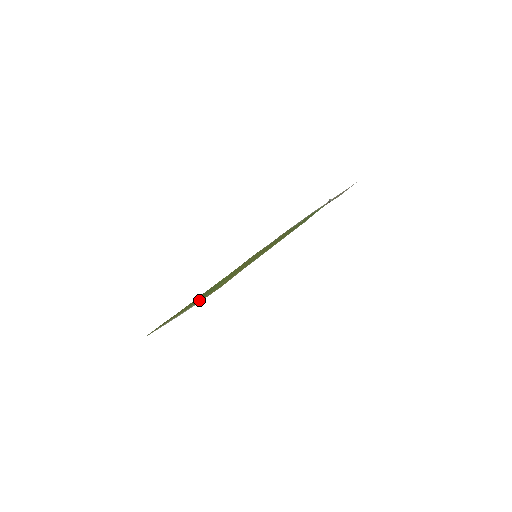
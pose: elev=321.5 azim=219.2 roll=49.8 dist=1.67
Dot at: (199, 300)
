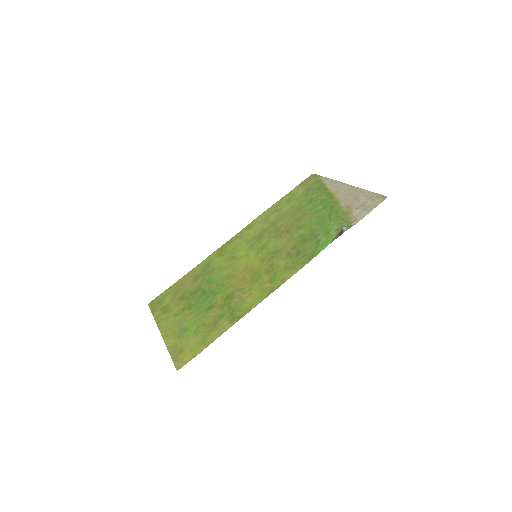
Dot at: (185, 333)
